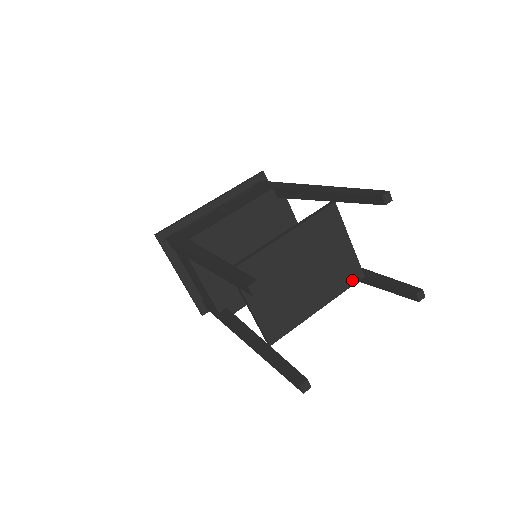
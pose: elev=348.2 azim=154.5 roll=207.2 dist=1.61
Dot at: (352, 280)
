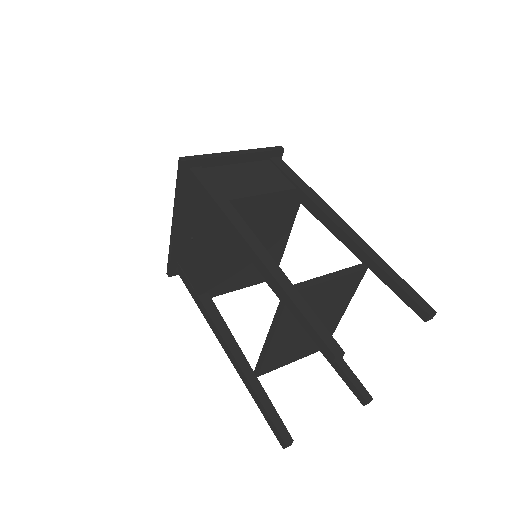
Dot at: (357, 281)
